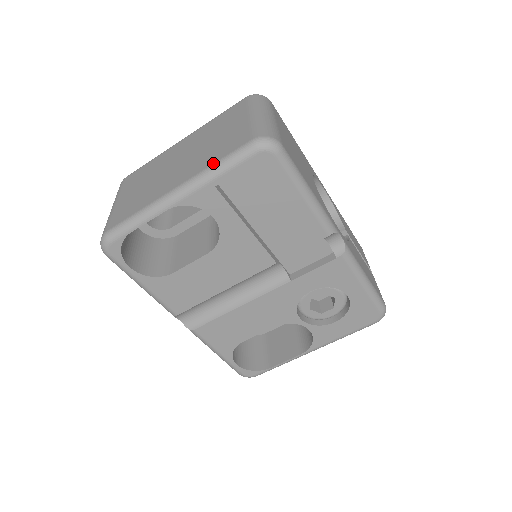
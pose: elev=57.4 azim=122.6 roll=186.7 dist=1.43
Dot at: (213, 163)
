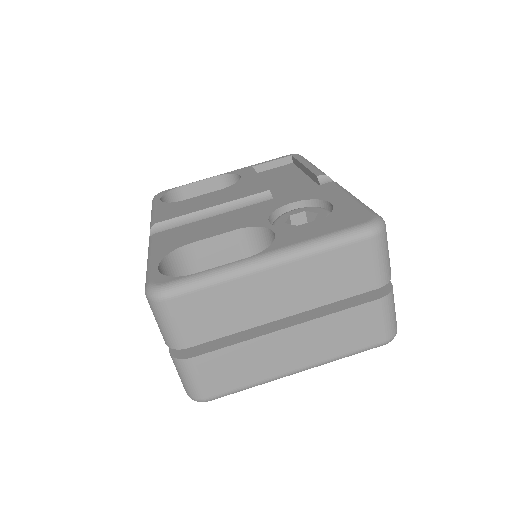
Dot at: occluded
